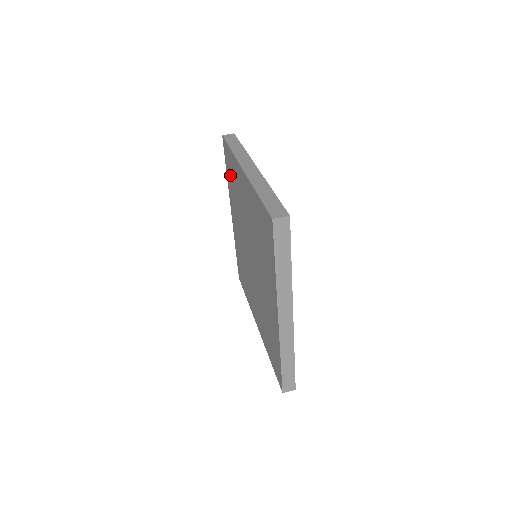
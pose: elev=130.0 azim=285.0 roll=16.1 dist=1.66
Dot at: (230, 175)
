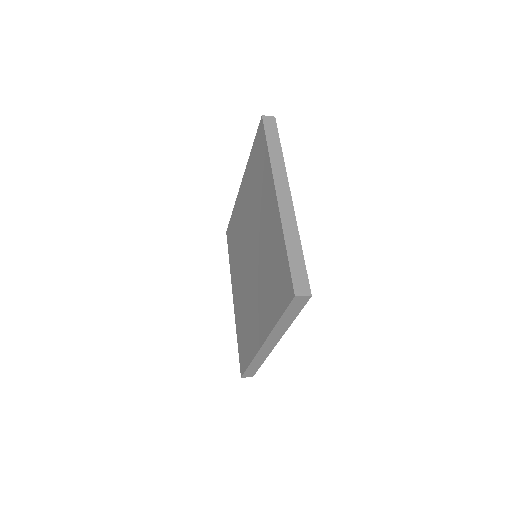
Dot at: (232, 244)
